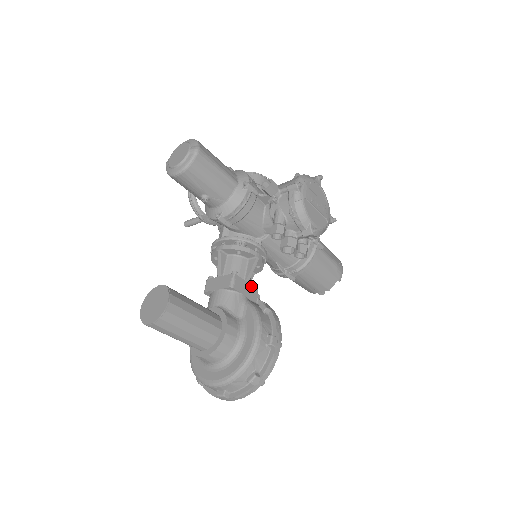
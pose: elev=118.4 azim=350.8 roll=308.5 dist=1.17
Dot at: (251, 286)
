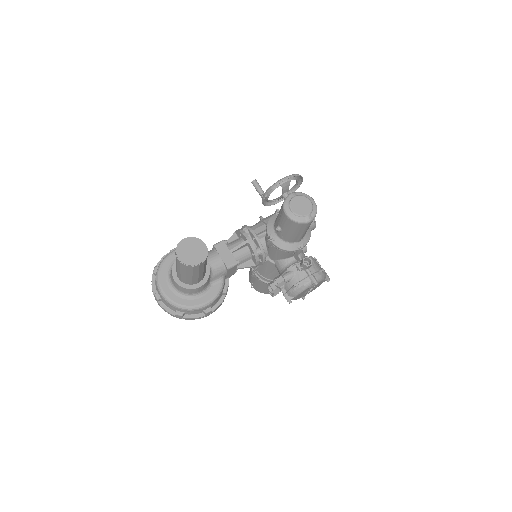
Dot at: (235, 271)
